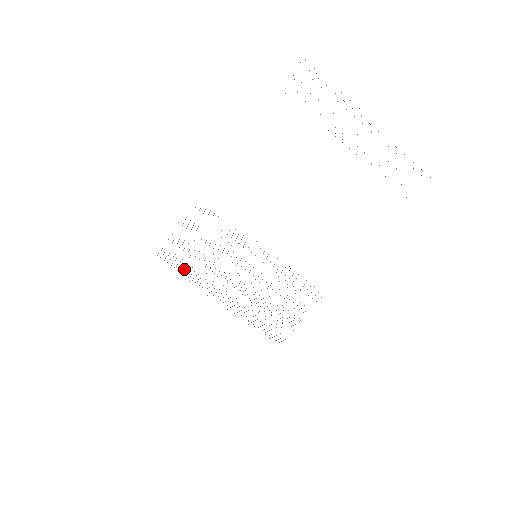
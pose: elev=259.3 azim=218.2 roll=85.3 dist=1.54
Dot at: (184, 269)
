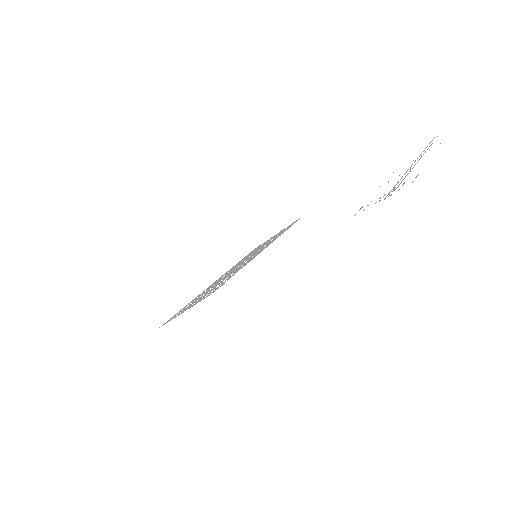
Dot at: occluded
